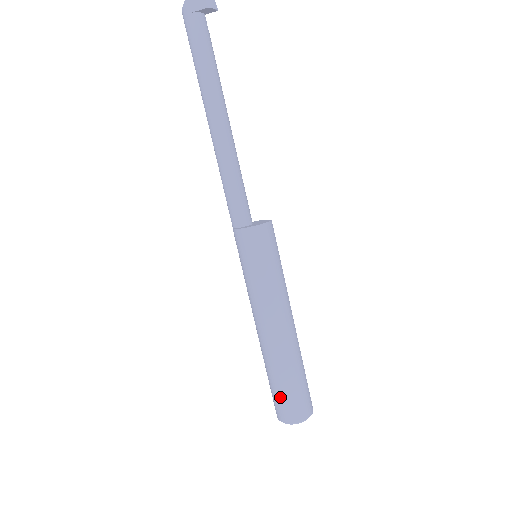
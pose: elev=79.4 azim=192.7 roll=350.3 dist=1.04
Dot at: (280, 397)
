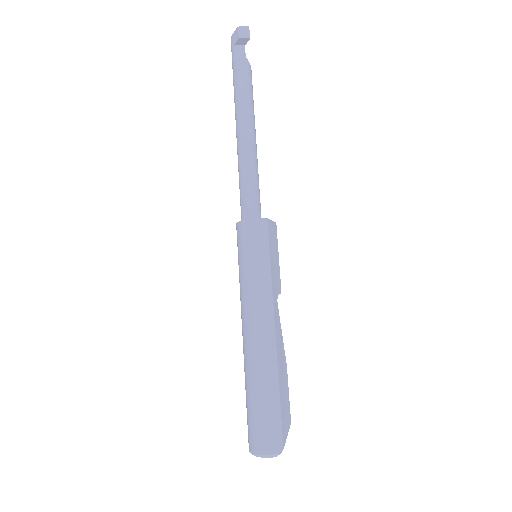
Dot at: (247, 415)
